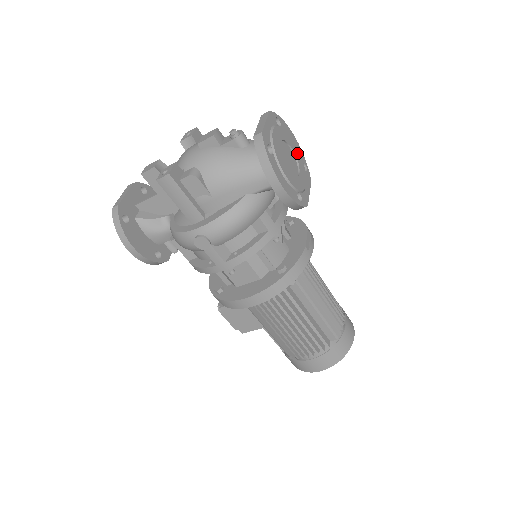
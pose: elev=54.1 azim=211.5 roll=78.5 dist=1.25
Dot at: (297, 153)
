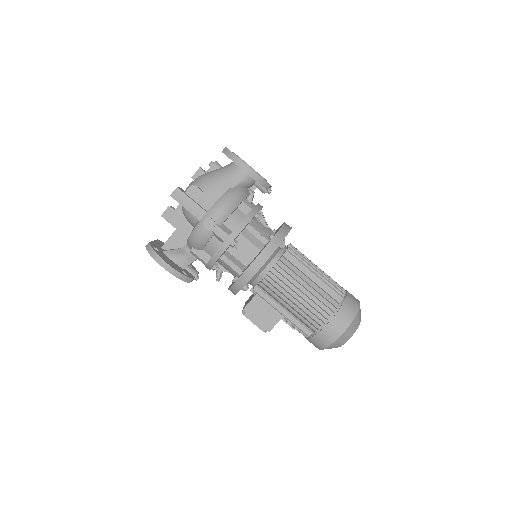
Dot at: occluded
